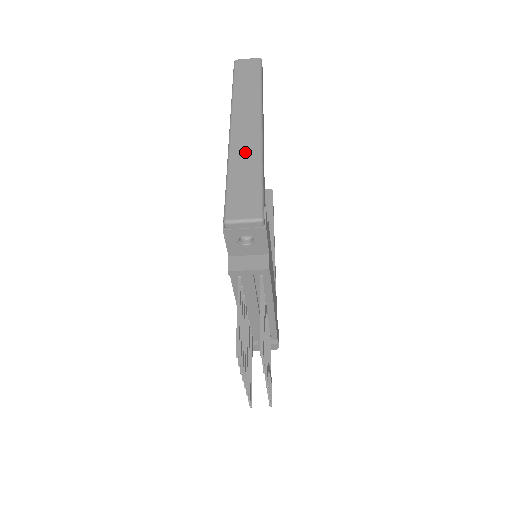
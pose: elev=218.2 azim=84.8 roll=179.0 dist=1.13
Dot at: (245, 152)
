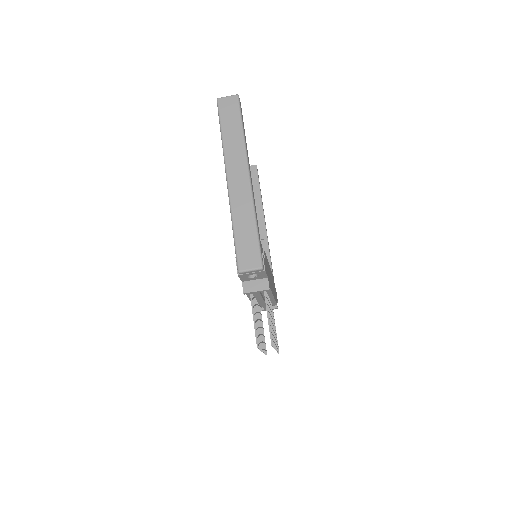
Dot at: (242, 207)
